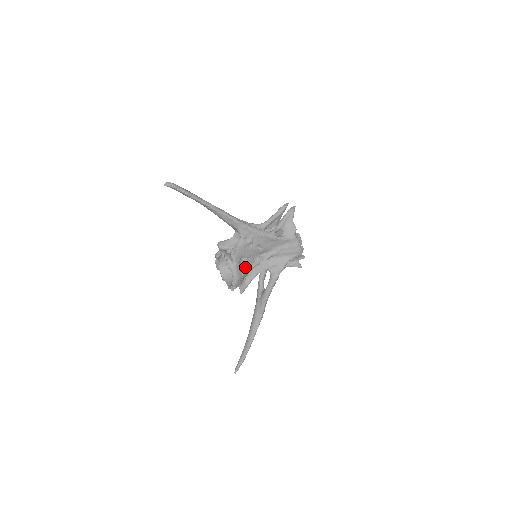
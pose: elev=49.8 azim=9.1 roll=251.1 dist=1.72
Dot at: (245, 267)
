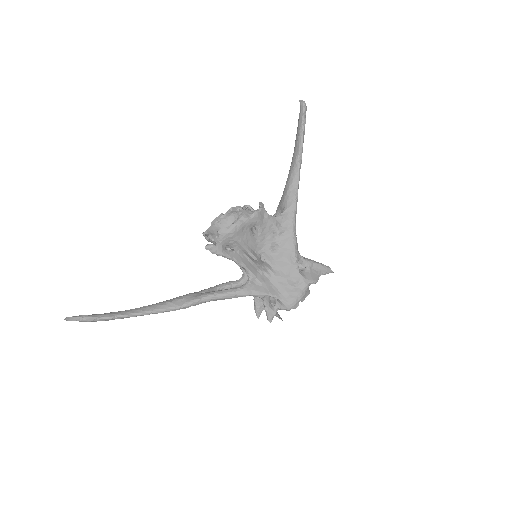
Dot at: (247, 238)
